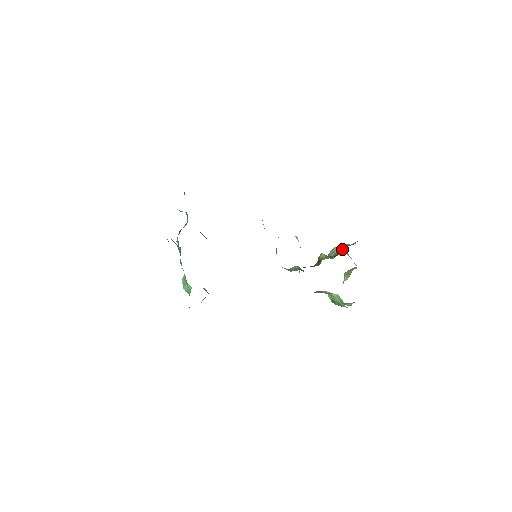
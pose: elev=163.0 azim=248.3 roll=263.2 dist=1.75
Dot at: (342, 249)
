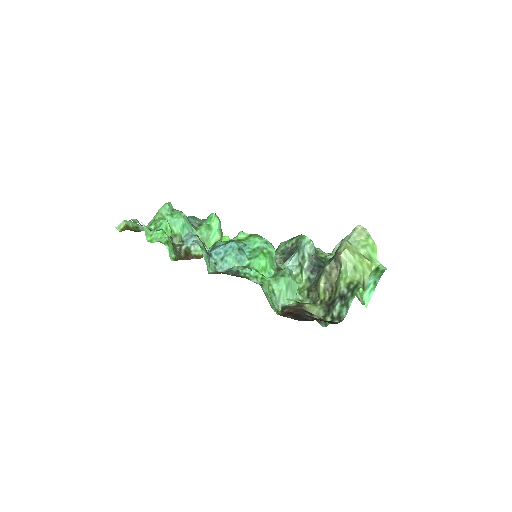
Dot at: (341, 287)
